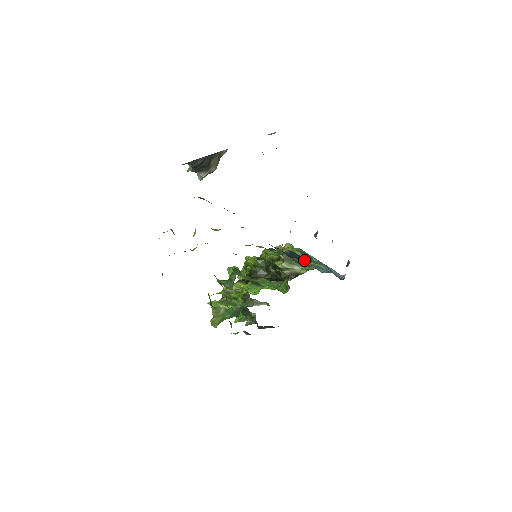
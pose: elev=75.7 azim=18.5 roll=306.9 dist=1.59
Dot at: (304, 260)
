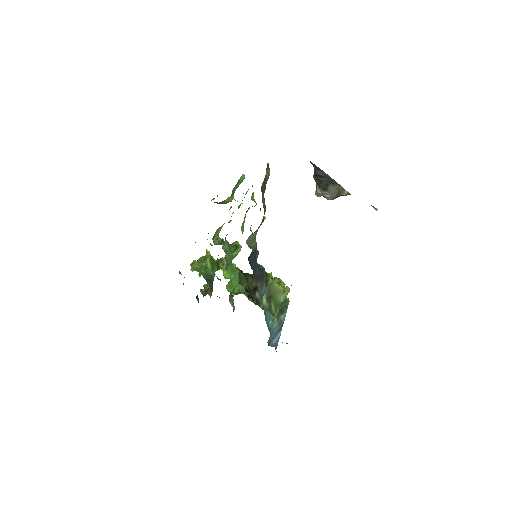
Dot at: (256, 280)
